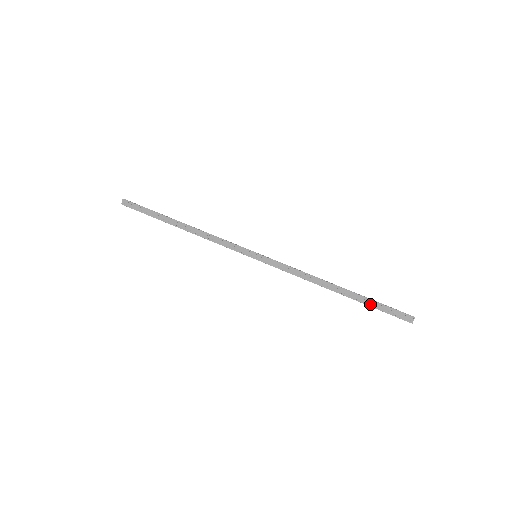
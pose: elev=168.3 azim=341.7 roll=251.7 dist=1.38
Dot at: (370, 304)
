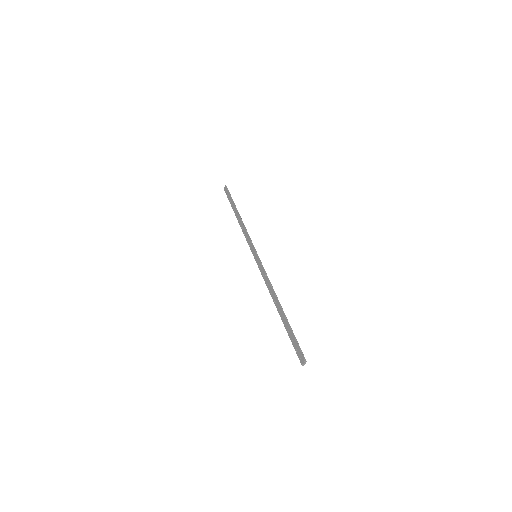
Dot at: (288, 331)
